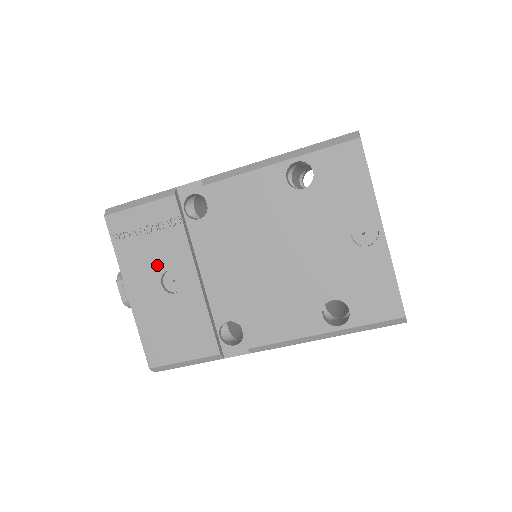
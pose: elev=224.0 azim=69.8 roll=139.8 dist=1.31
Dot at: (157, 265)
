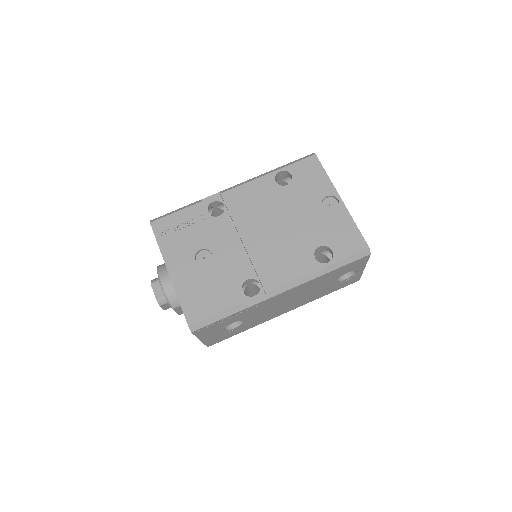
Dot at: (191, 248)
